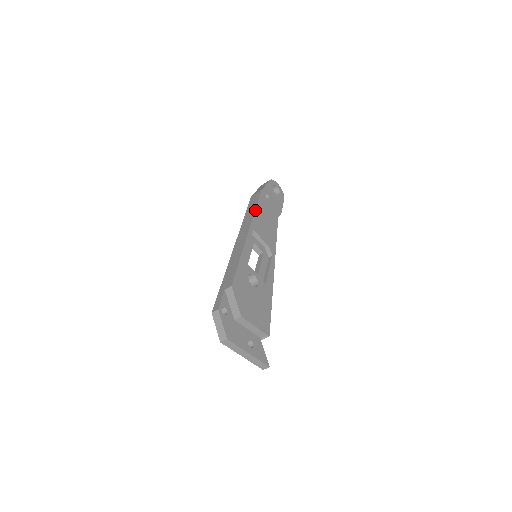
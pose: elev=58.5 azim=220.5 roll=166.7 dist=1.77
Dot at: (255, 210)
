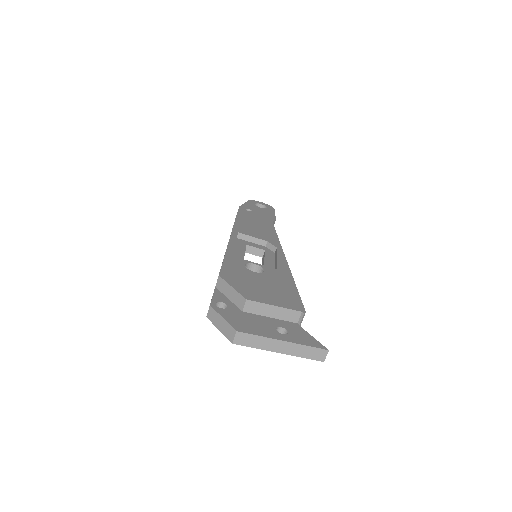
Dot at: (235, 220)
